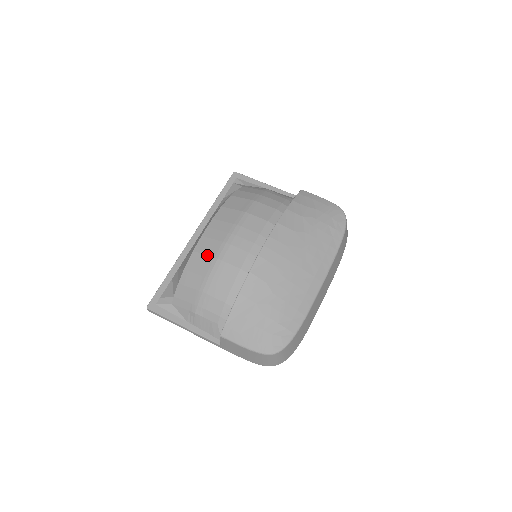
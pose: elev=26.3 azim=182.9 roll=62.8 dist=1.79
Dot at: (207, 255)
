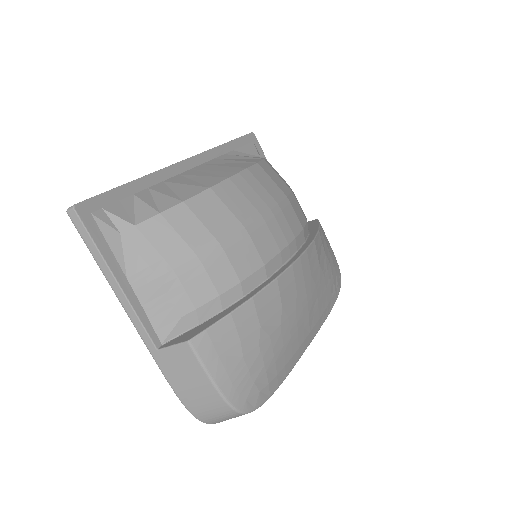
Dot at: (231, 210)
